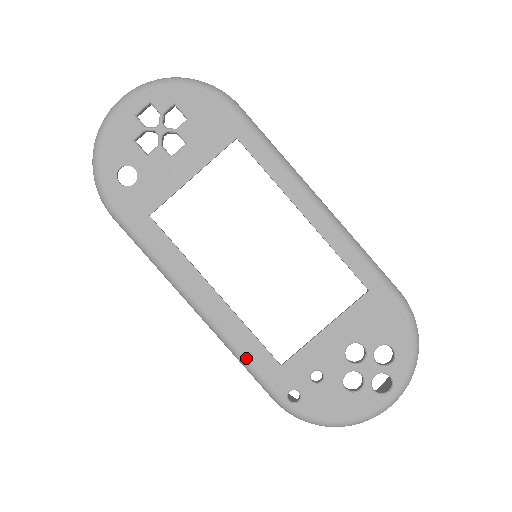
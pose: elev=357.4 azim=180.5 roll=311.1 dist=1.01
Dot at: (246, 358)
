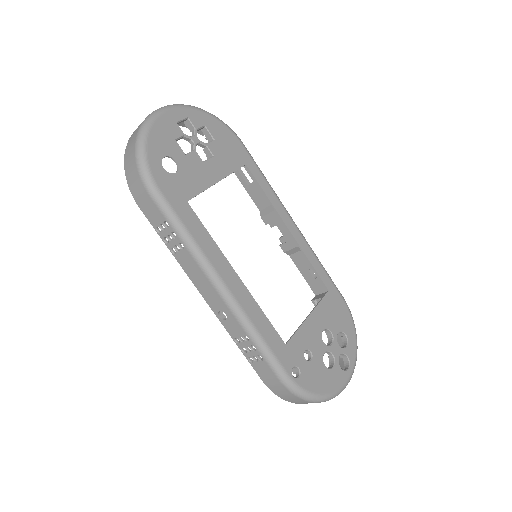
Dot at: (262, 336)
